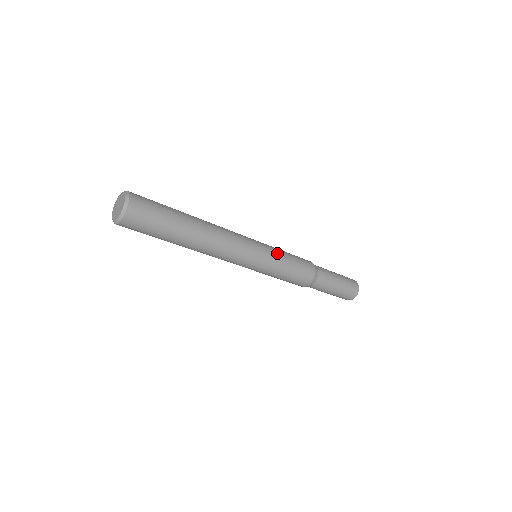
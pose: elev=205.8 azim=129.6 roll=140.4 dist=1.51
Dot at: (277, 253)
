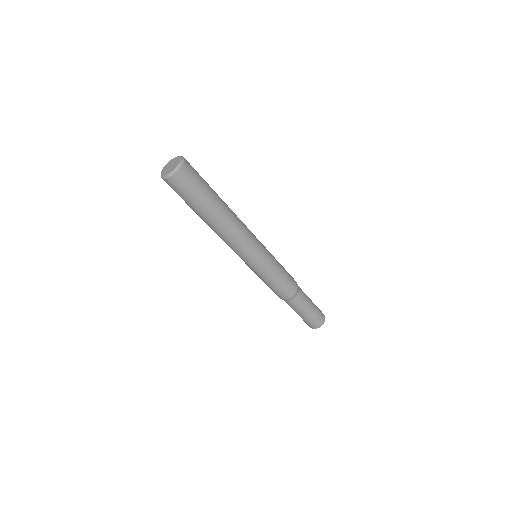
Dot at: occluded
